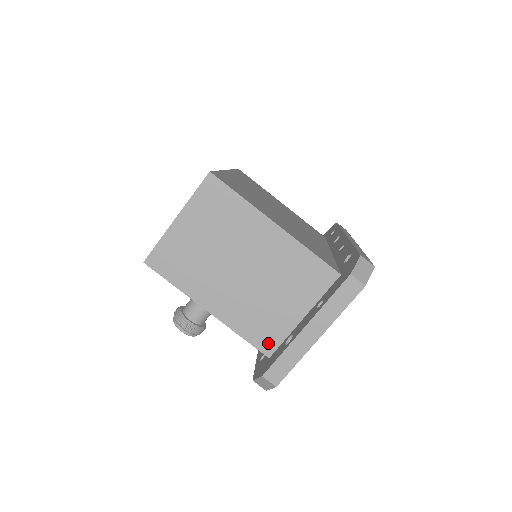
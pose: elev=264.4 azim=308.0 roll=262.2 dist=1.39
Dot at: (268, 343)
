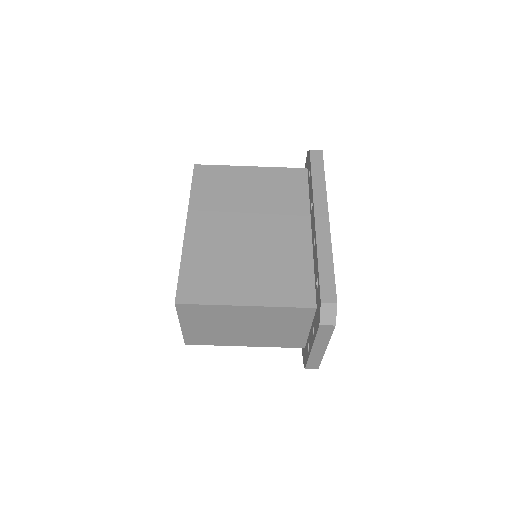
Dot at: (297, 344)
